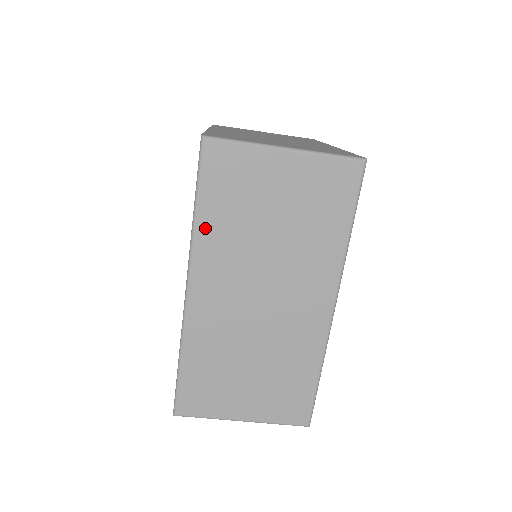
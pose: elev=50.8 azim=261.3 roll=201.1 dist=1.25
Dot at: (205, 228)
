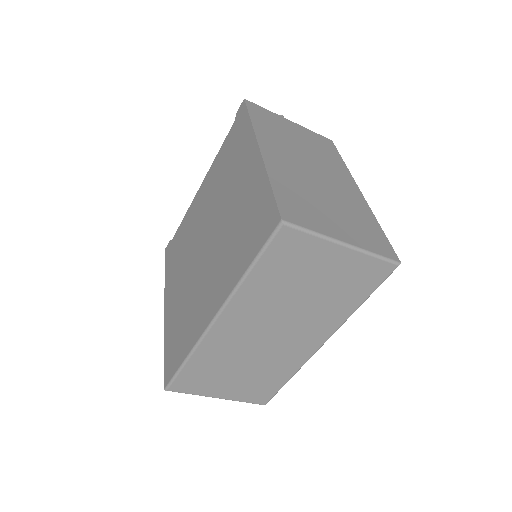
Dot at: (251, 284)
